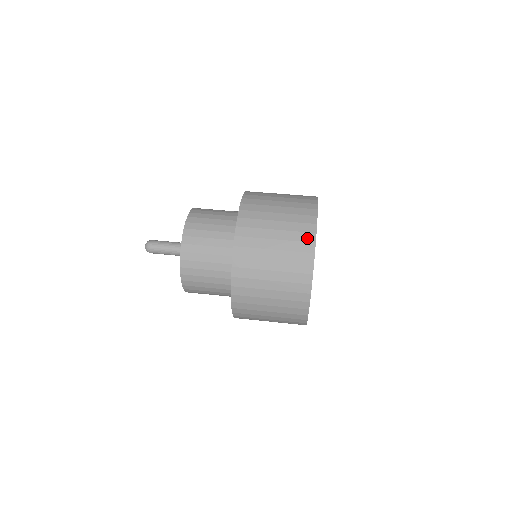
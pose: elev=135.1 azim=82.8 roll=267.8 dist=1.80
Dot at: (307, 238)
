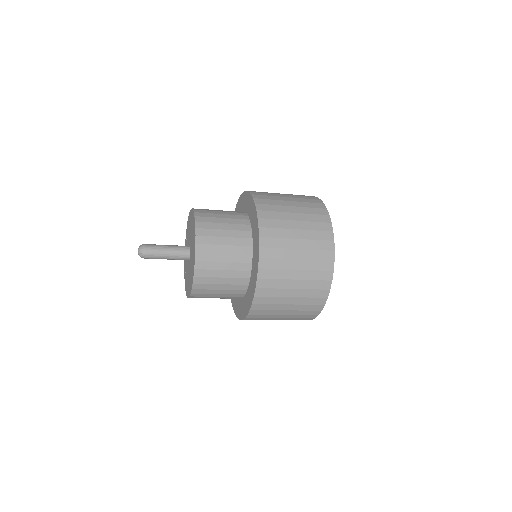
Dot at: occluded
